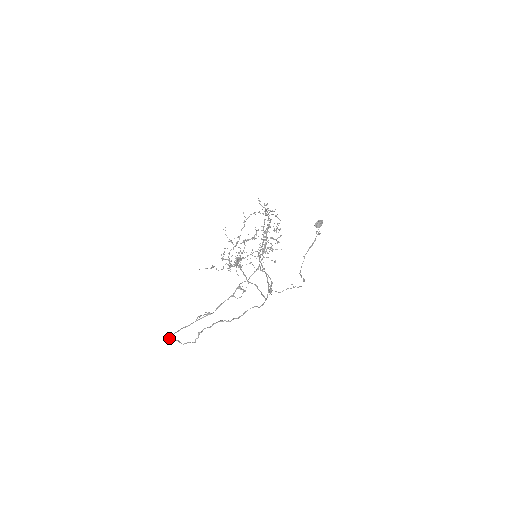
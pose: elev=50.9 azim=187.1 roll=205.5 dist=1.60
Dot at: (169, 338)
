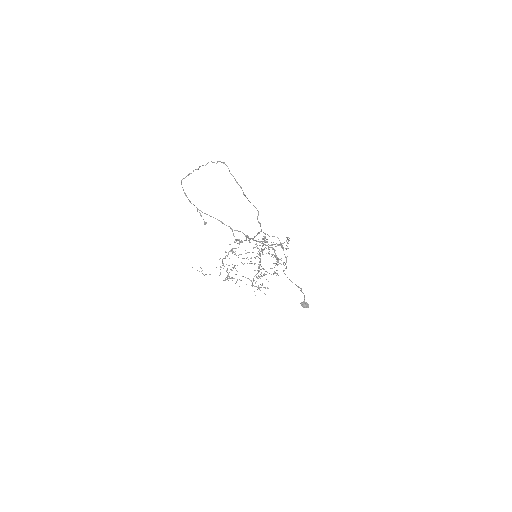
Dot at: occluded
